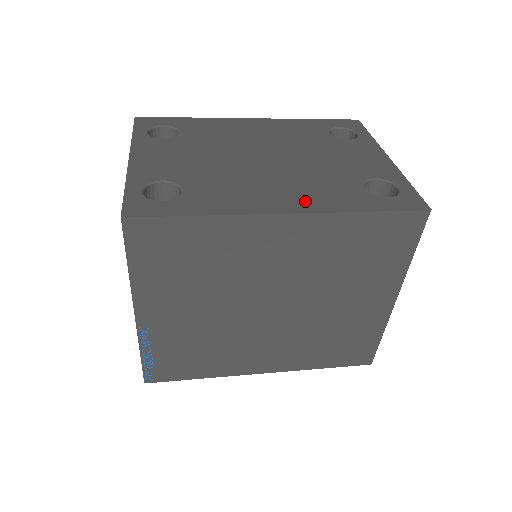
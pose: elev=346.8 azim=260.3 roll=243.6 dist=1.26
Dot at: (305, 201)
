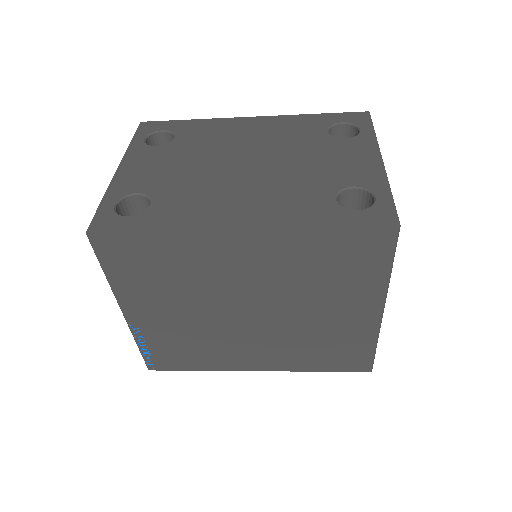
Dot at: (264, 216)
